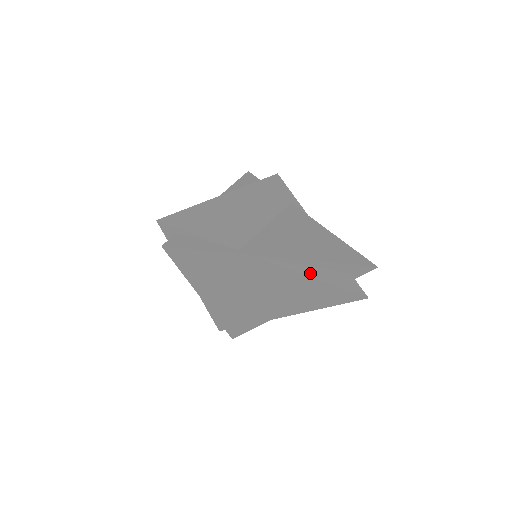
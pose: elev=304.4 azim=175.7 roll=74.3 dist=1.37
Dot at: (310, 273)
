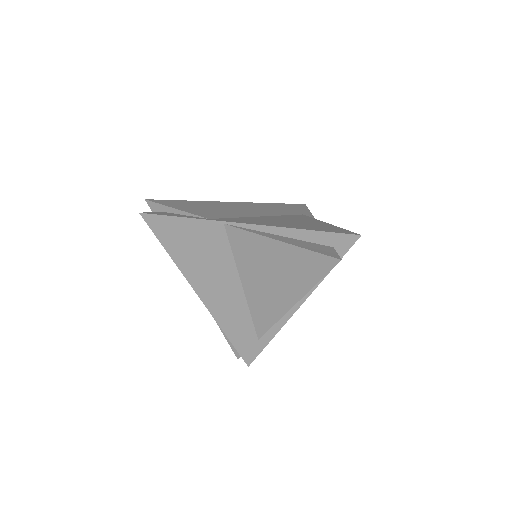
Dot at: (278, 238)
